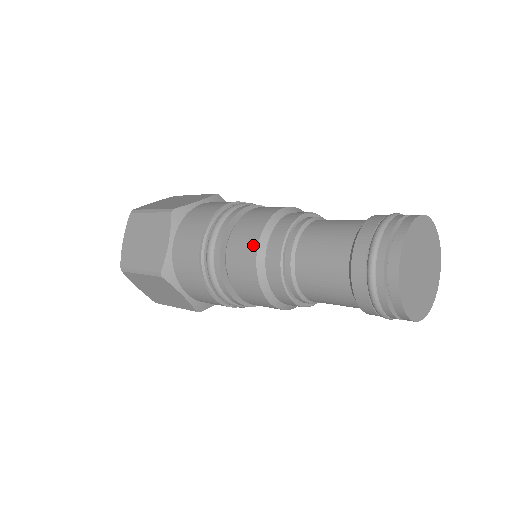
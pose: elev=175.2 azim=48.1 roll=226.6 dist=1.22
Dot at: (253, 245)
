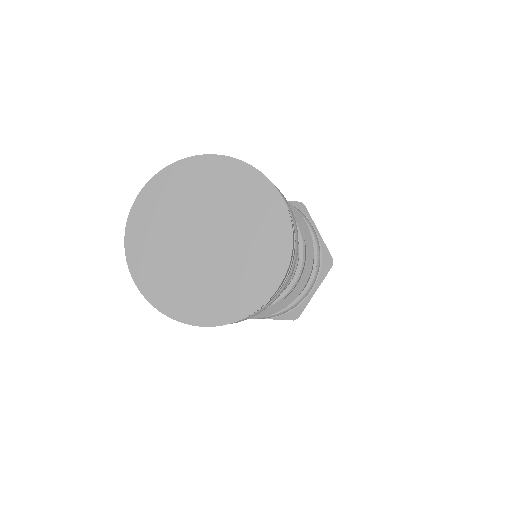
Dot at: occluded
